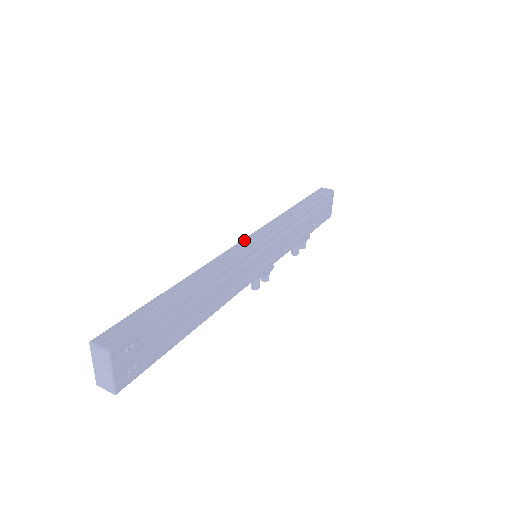
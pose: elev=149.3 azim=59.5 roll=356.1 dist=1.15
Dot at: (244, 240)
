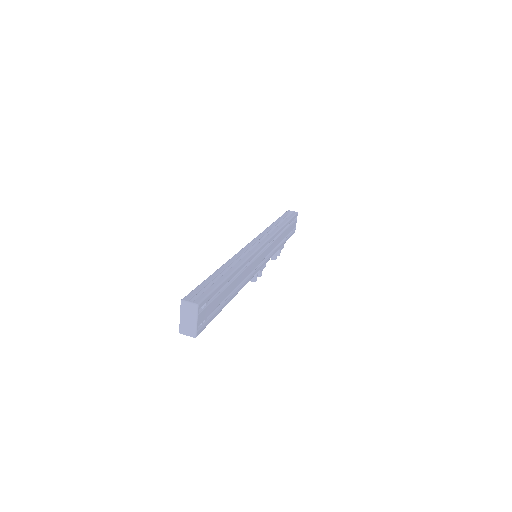
Dot at: (250, 243)
